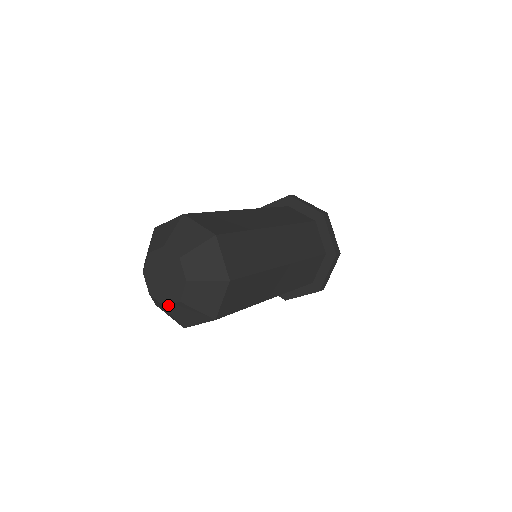
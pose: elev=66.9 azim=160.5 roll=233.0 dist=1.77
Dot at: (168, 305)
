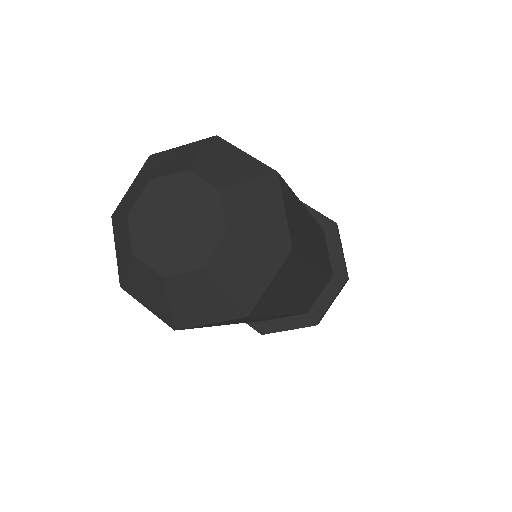
Dot at: (141, 260)
